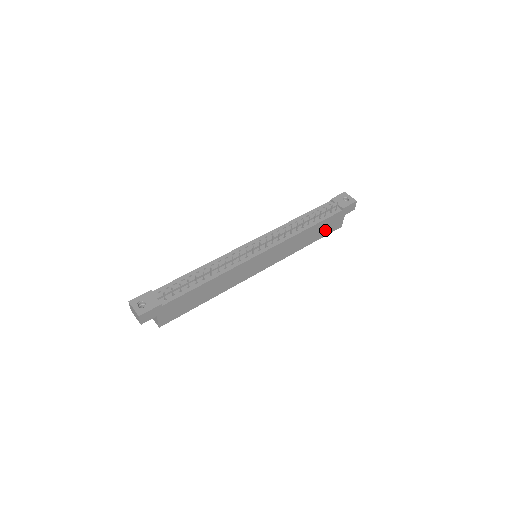
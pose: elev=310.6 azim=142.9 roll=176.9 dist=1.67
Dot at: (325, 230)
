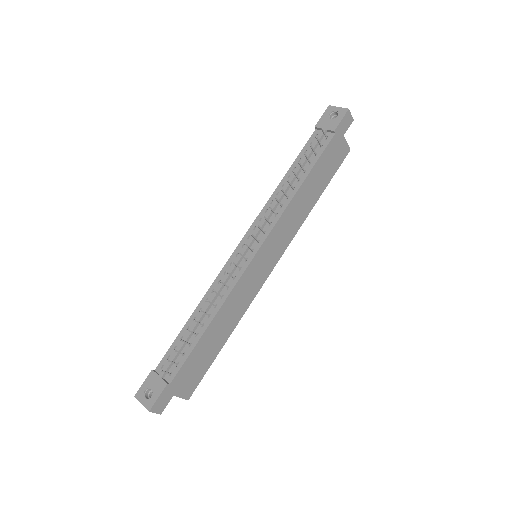
Dot at: (328, 170)
